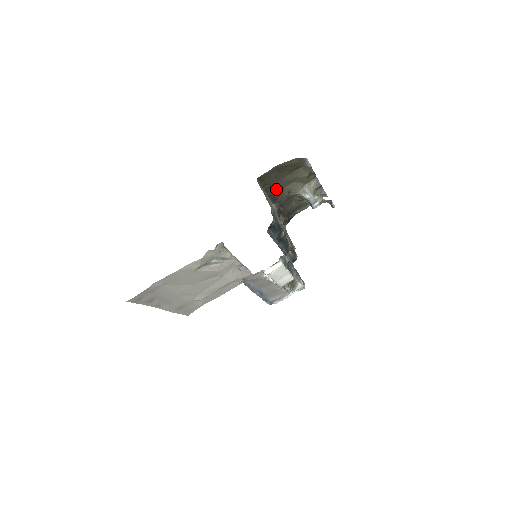
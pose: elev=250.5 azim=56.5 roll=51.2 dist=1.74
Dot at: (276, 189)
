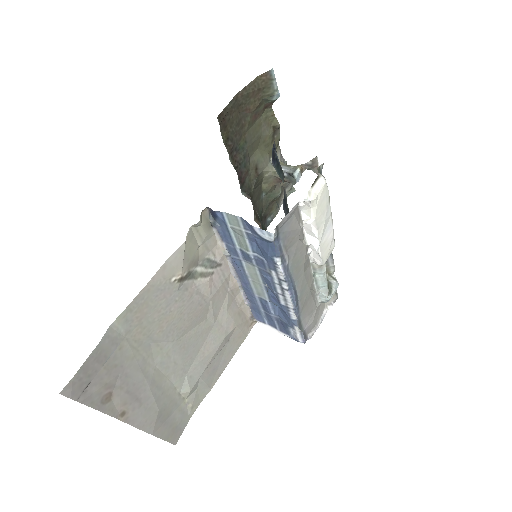
Dot at: (241, 157)
